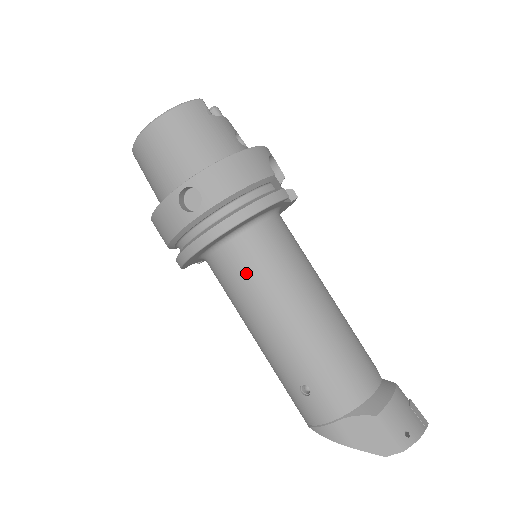
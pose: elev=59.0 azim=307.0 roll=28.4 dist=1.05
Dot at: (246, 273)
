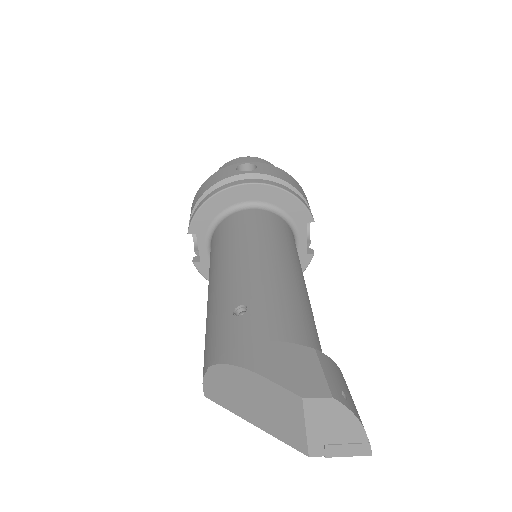
Dot at: (250, 225)
